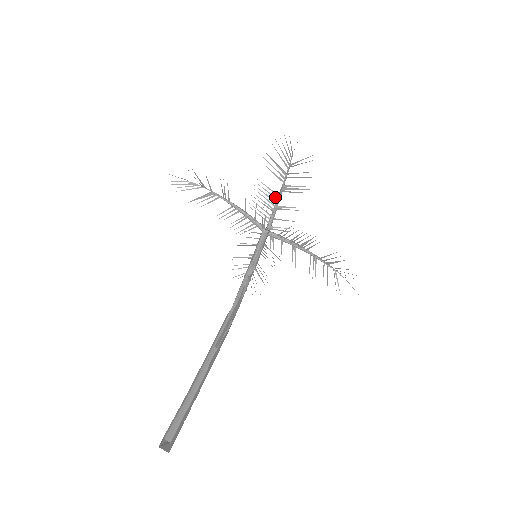
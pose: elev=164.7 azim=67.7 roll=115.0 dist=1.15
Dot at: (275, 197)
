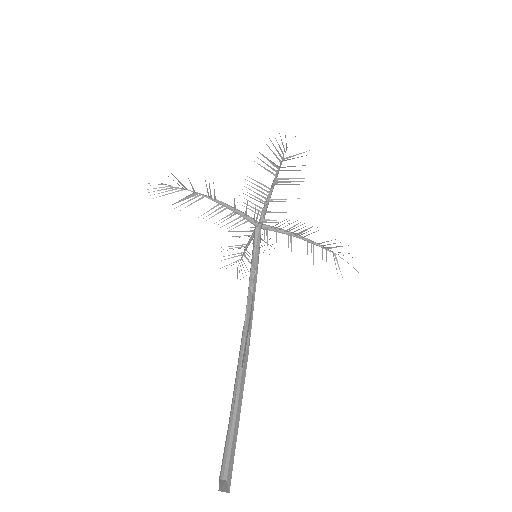
Dot at: (267, 191)
